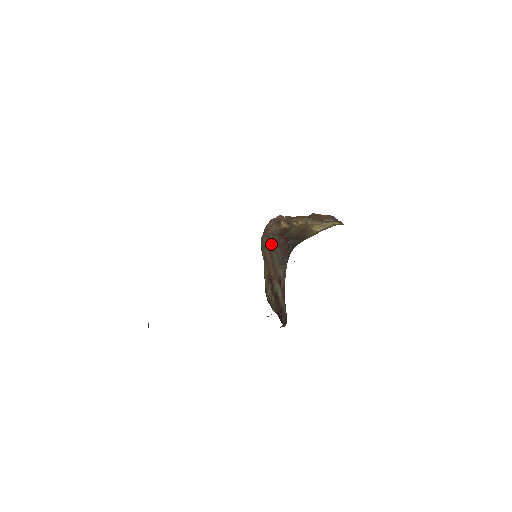
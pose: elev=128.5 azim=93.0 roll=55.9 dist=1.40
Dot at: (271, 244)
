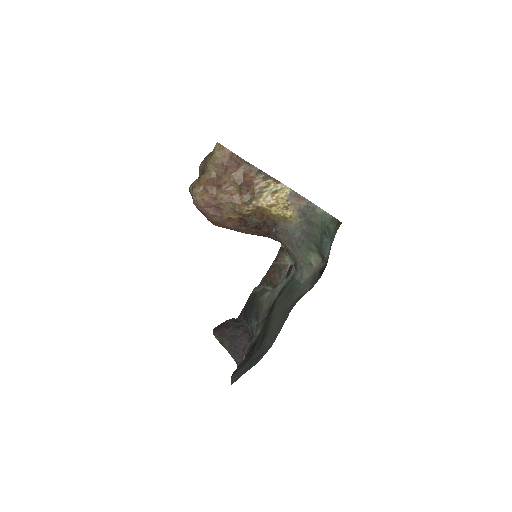
Dot at: (241, 232)
